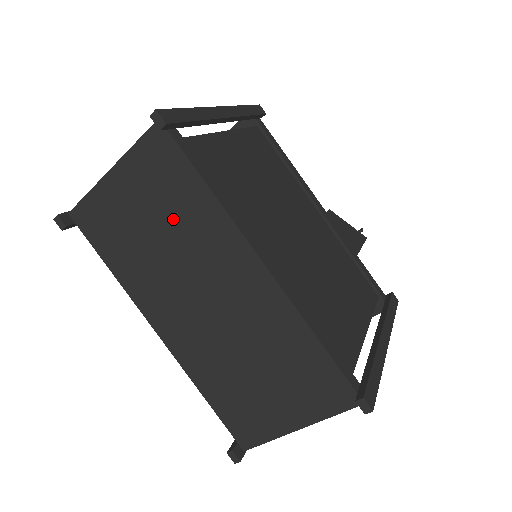
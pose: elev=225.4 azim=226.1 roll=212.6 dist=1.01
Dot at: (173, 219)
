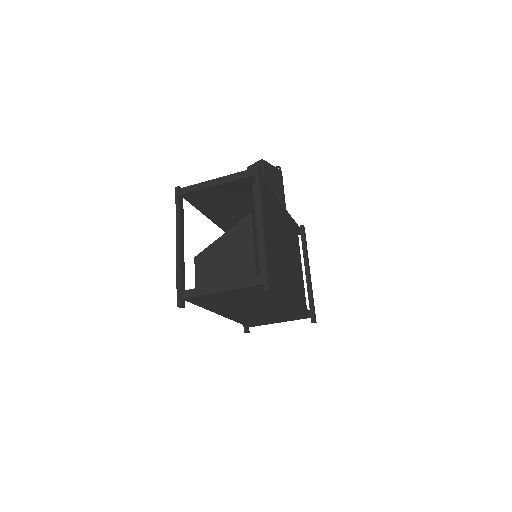
Dot at: (252, 299)
